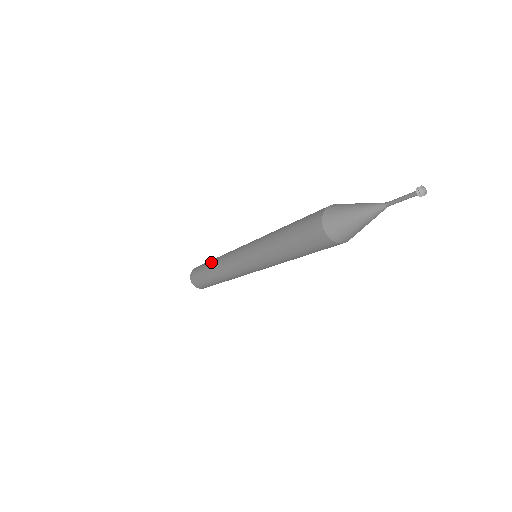
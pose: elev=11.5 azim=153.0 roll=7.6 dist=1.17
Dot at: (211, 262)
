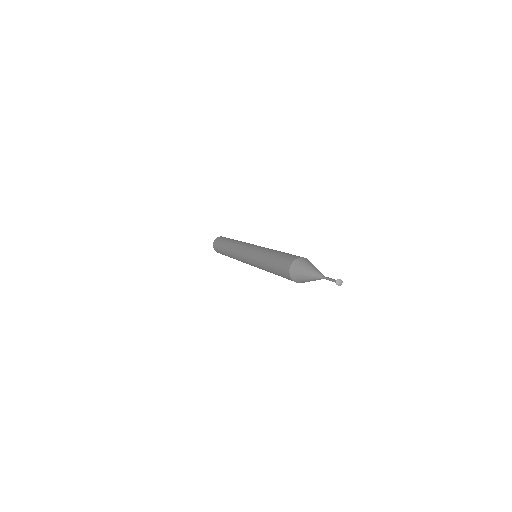
Dot at: (232, 240)
